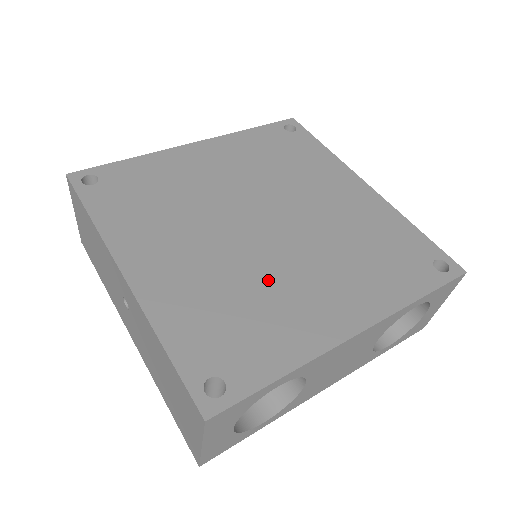
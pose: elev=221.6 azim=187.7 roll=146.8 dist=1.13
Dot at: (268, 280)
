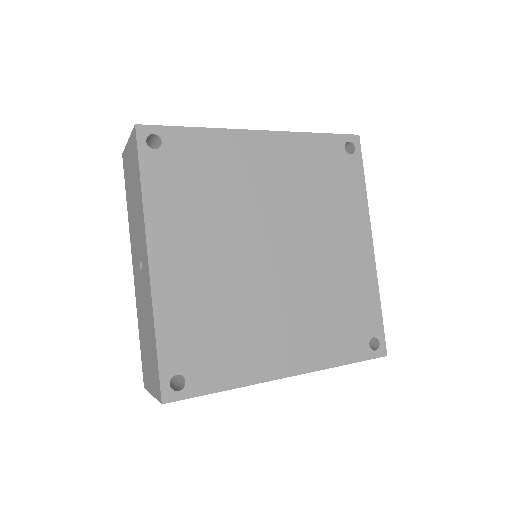
Dot at: (251, 310)
